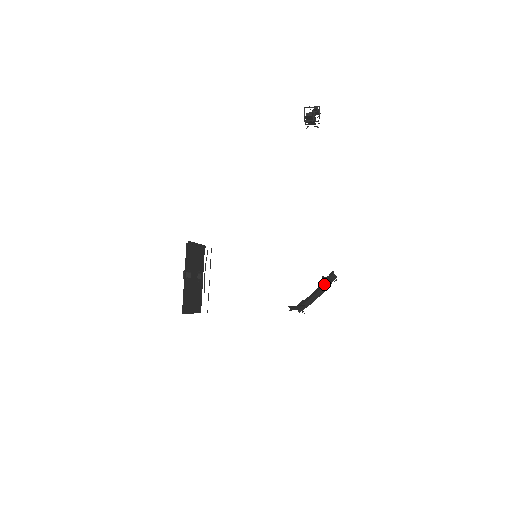
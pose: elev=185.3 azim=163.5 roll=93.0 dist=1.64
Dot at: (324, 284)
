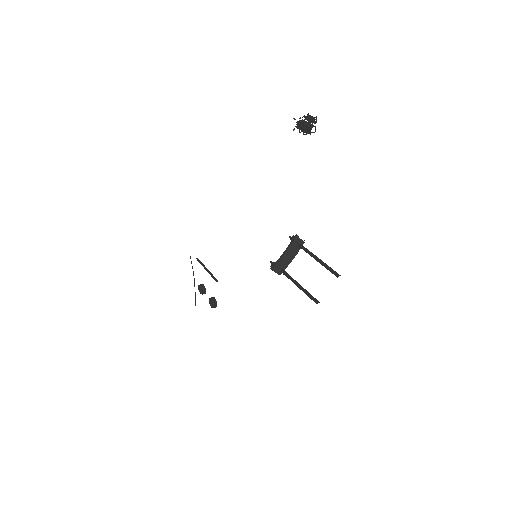
Dot at: (294, 249)
